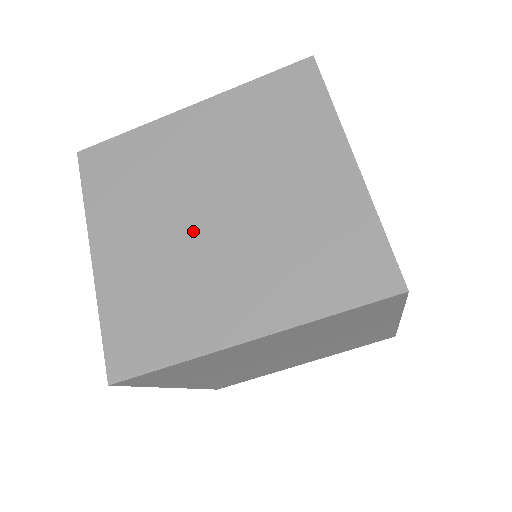
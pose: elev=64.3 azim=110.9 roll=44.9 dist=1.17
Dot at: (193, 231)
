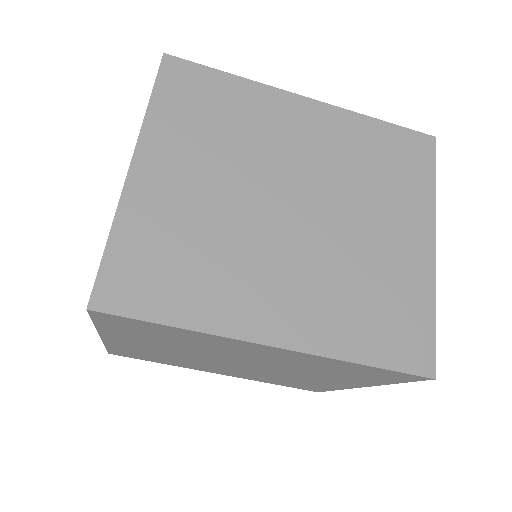
Dot at: occluded
